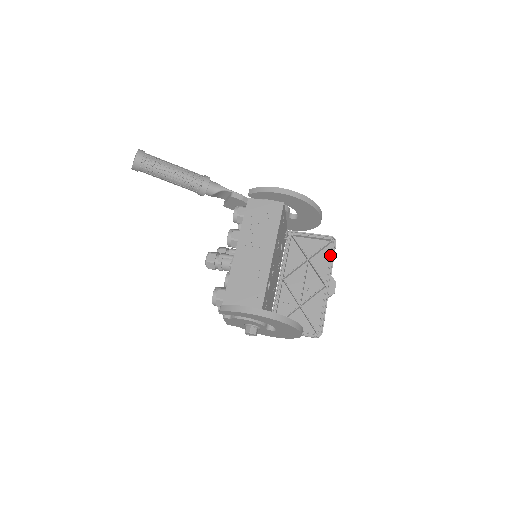
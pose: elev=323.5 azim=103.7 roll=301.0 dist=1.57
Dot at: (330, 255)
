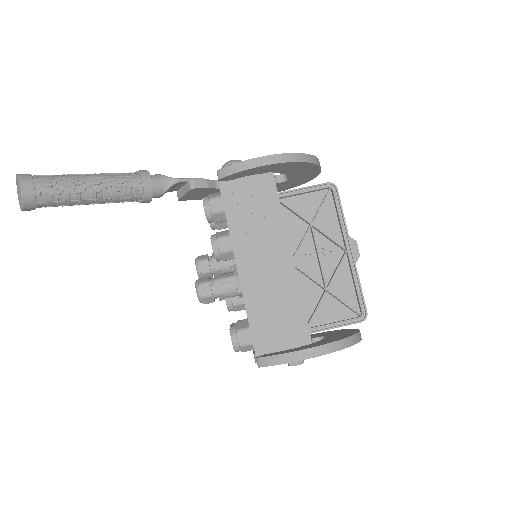
Dot at: (337, 209)
